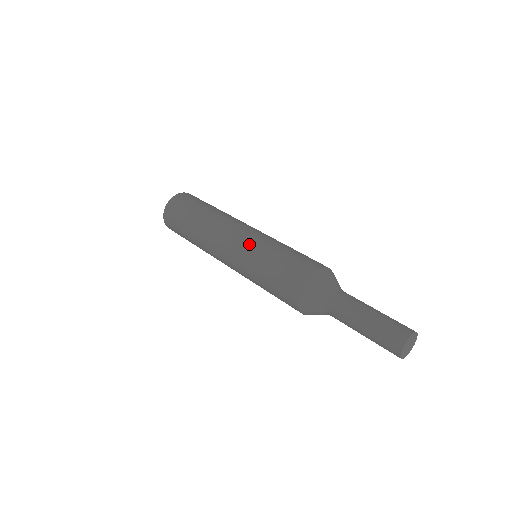
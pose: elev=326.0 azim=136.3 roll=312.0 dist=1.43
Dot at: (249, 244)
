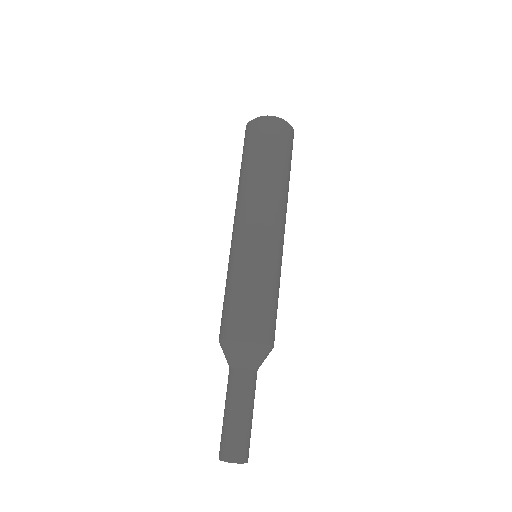
Dot at: (257, 252)
